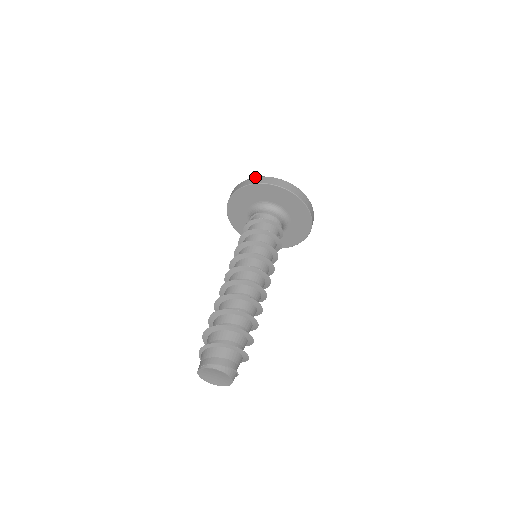
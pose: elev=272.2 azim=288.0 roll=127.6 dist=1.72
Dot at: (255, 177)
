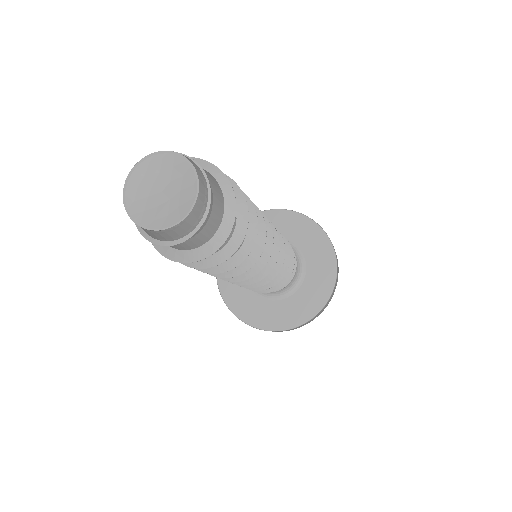
Dot at: occluded
